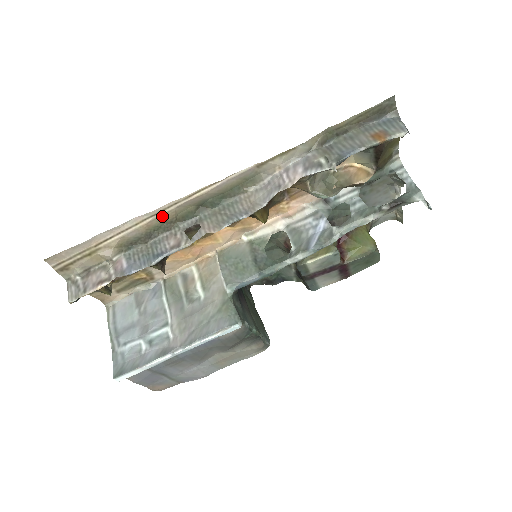
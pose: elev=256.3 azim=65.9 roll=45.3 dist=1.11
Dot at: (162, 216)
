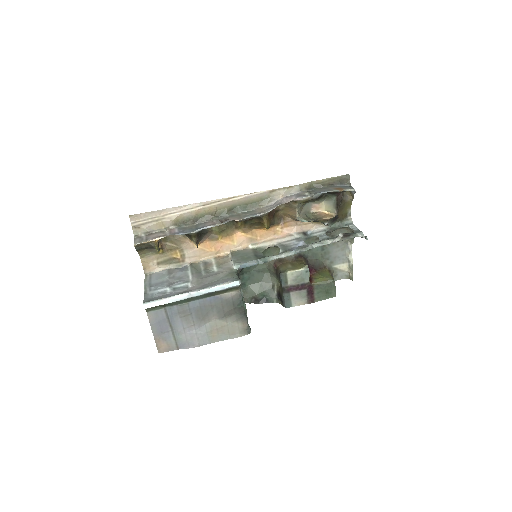
Dot at: (208, 208)
